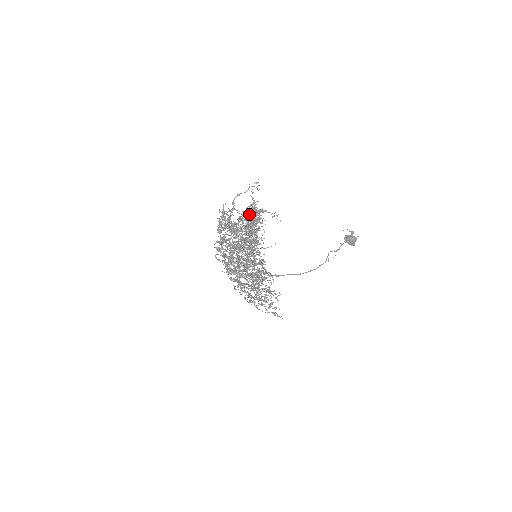
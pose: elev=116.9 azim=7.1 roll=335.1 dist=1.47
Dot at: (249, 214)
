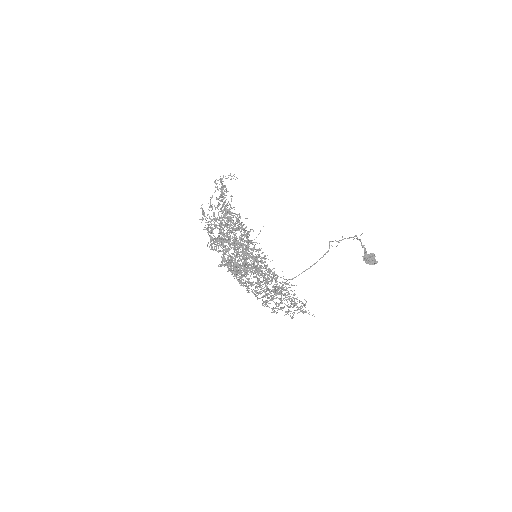
Dot at: occluded
